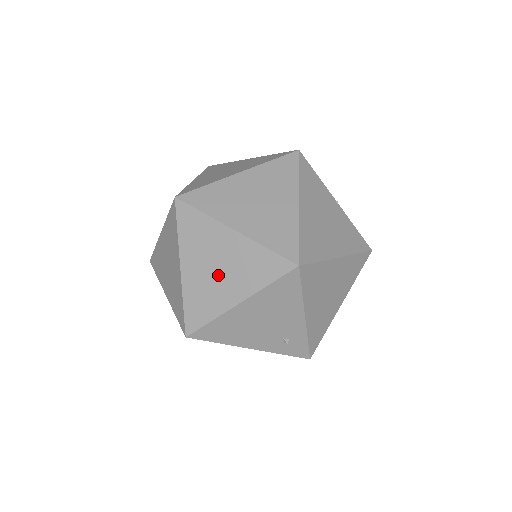
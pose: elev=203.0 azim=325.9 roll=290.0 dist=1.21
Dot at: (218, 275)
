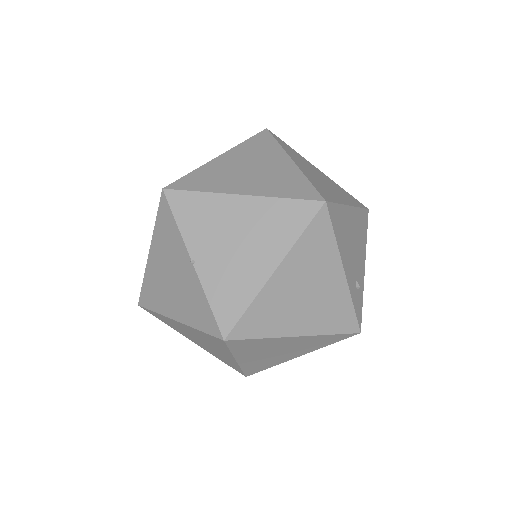
Dot at: (324, 182)
